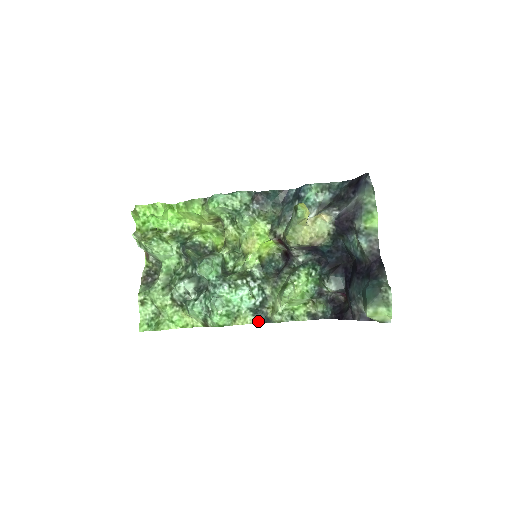
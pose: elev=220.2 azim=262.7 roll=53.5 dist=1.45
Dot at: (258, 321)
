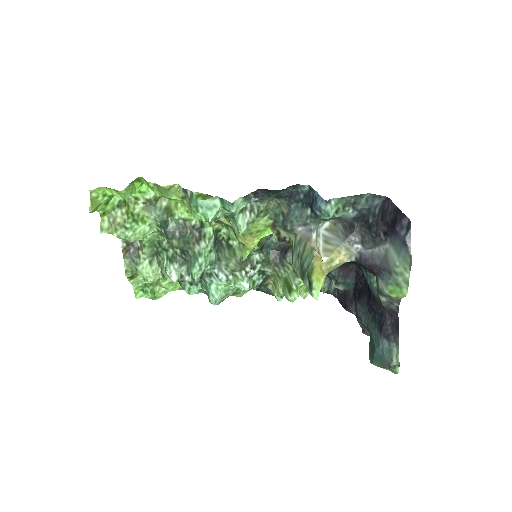
Dot at: (258, 290)
